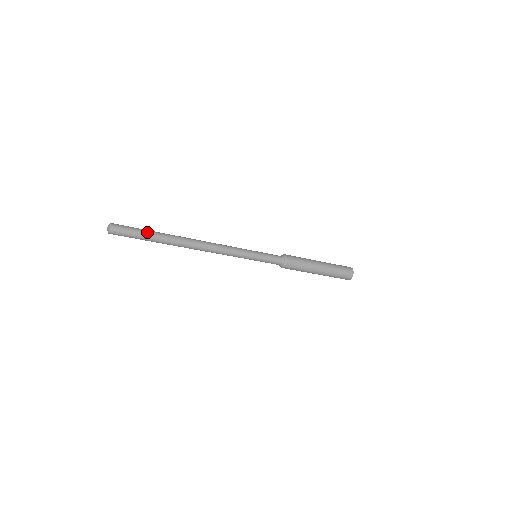
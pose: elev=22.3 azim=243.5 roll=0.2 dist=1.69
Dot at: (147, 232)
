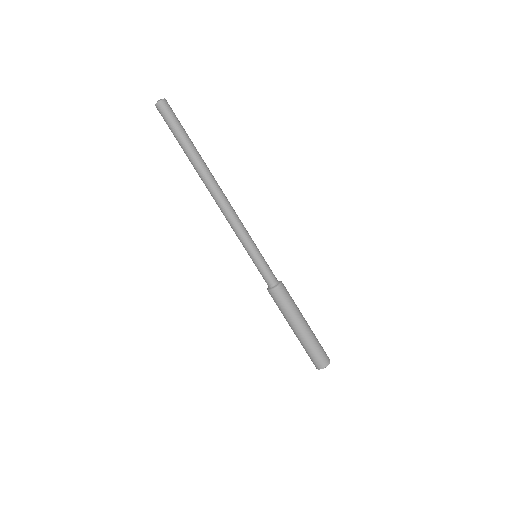
Dot at: occluded
